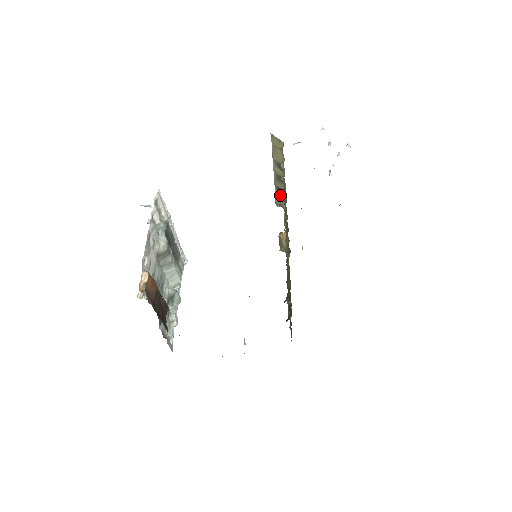
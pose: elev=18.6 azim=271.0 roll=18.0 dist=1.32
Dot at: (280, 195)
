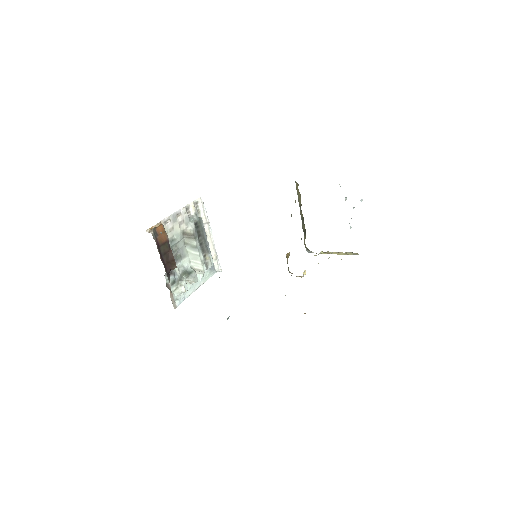
Dot at: (305, 237)
